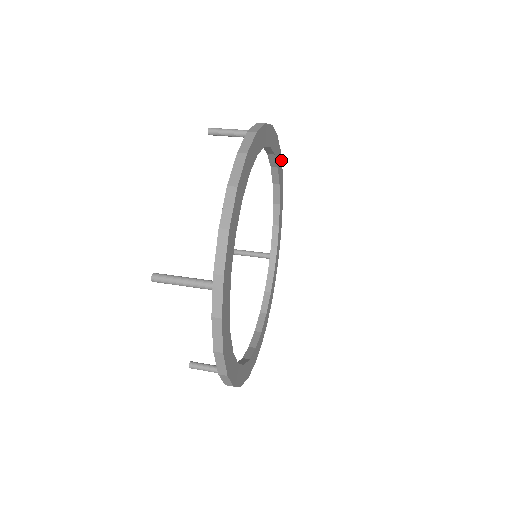
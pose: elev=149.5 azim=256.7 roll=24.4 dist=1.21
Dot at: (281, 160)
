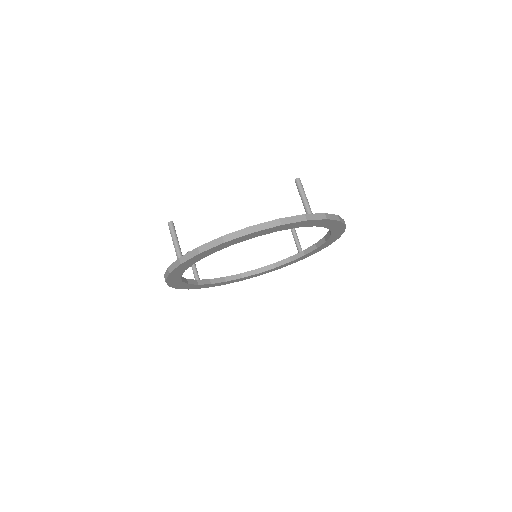
Dot at: (345, 227)
